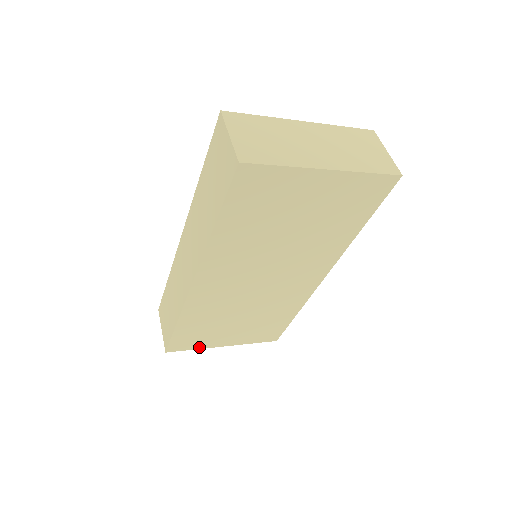
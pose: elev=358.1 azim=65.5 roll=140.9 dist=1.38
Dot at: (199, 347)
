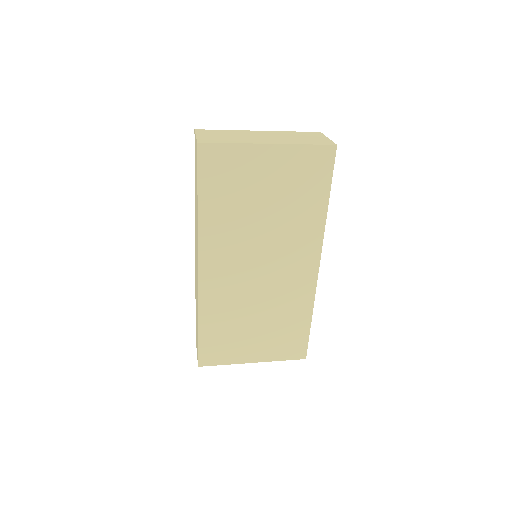
Dot at: (228, 362)
